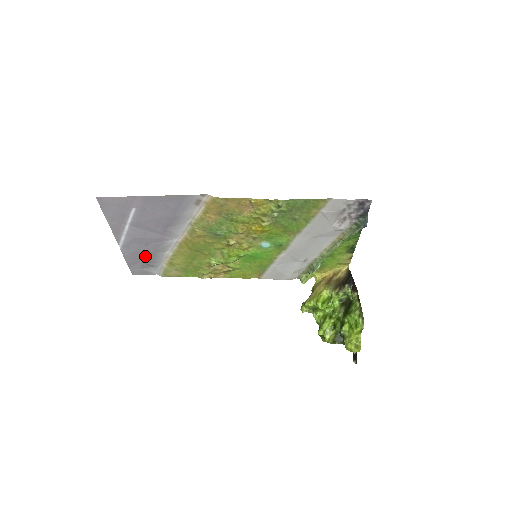
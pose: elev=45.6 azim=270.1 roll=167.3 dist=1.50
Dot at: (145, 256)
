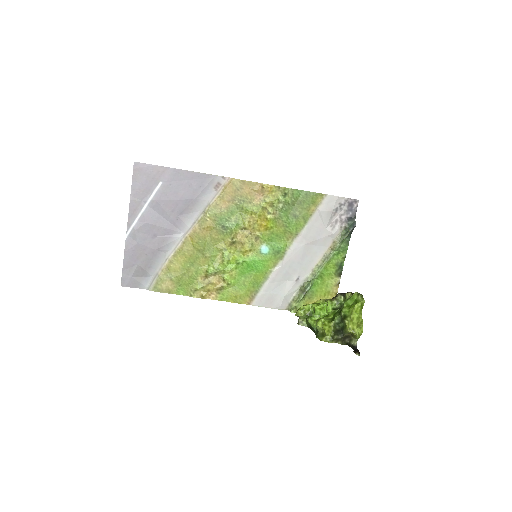
Dot at: (145, 255)
